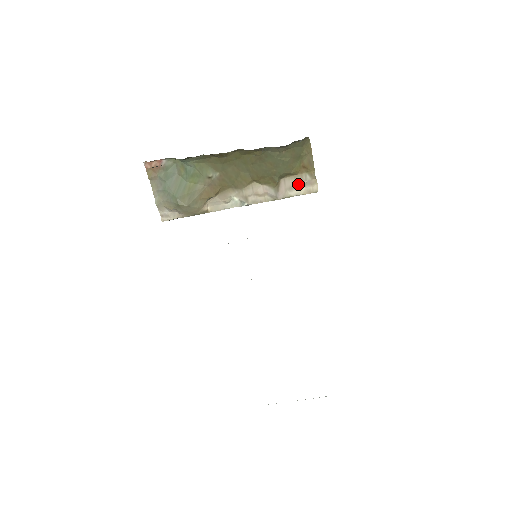
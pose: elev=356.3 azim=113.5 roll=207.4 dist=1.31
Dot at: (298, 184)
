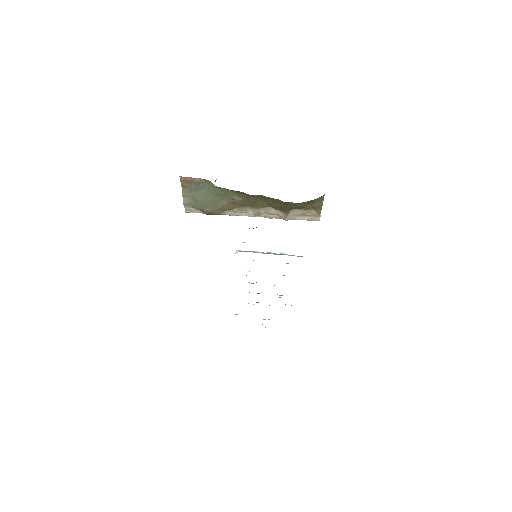
Dot at: (305, 214)
